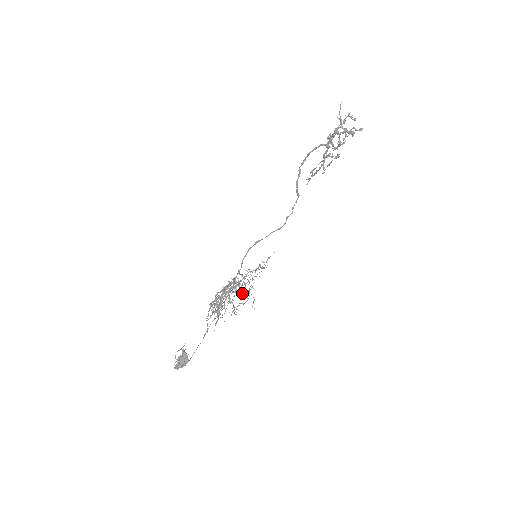
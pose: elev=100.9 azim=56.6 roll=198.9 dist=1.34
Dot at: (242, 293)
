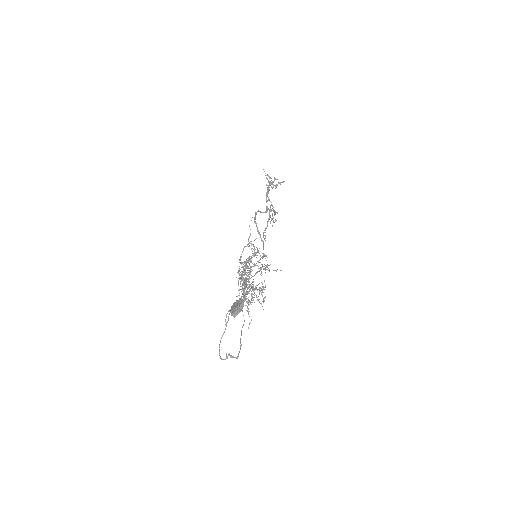
Dot at: occluded
